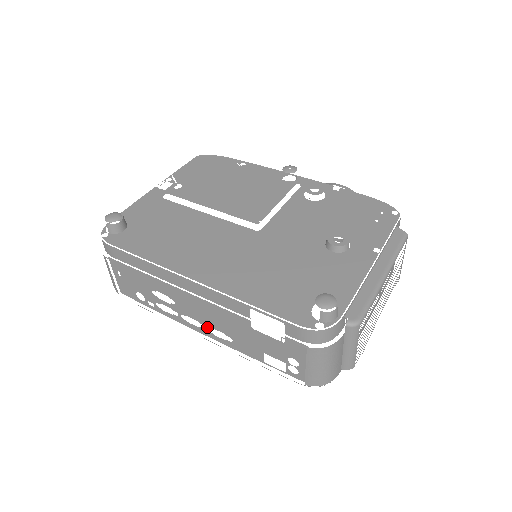
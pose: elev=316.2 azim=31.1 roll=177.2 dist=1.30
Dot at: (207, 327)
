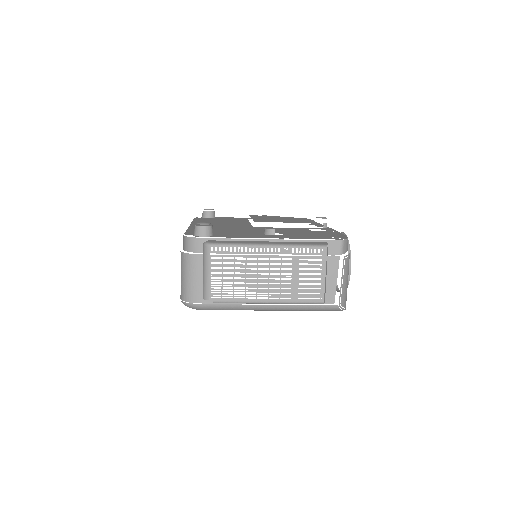
Dot at: occluded
